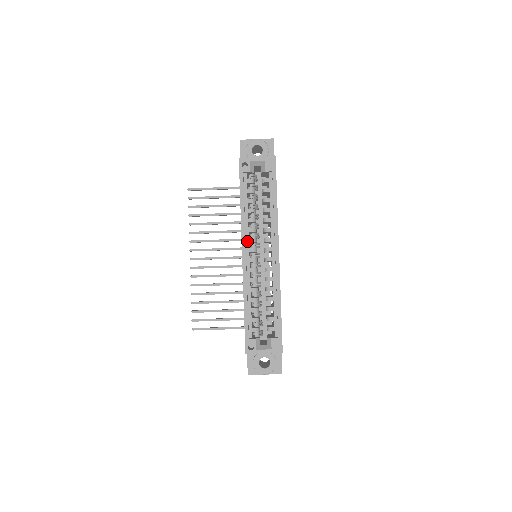
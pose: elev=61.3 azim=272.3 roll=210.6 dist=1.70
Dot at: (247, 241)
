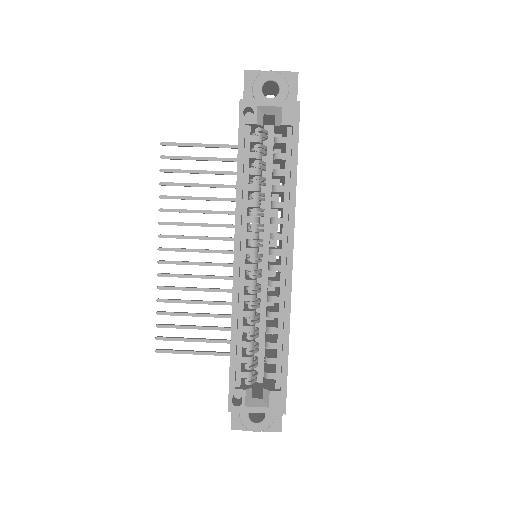
Dot at: (243, 236)
